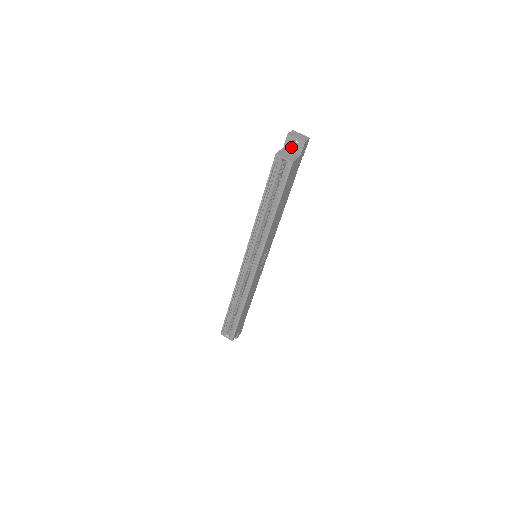
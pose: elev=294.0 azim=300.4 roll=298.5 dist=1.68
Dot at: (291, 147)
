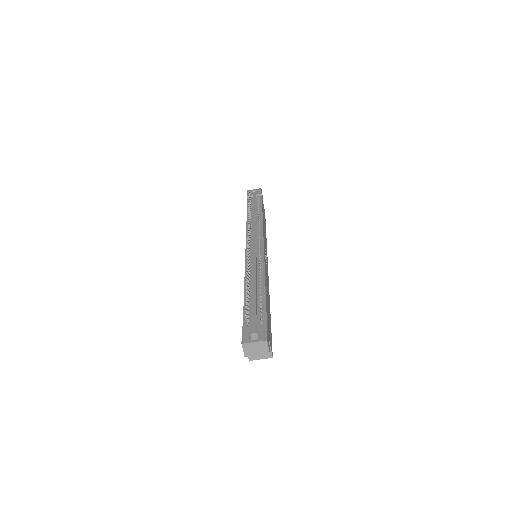
Dot at: occluded
